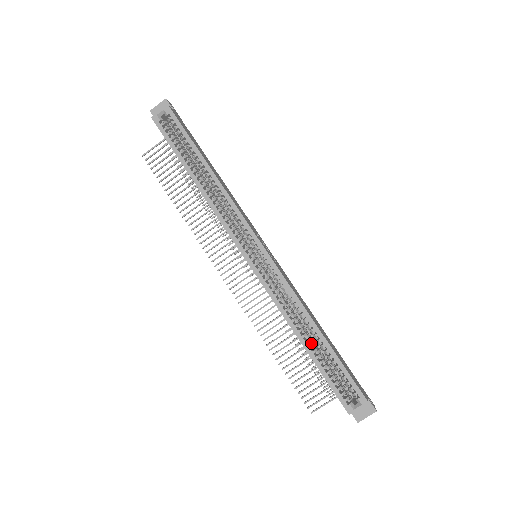
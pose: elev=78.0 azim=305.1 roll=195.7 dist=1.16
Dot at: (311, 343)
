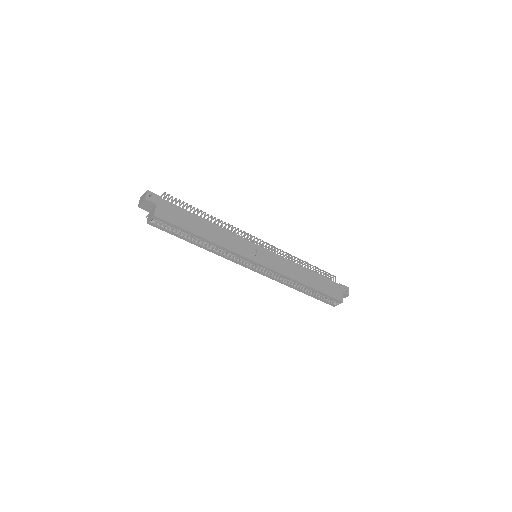
Dot at: (305, 288)
